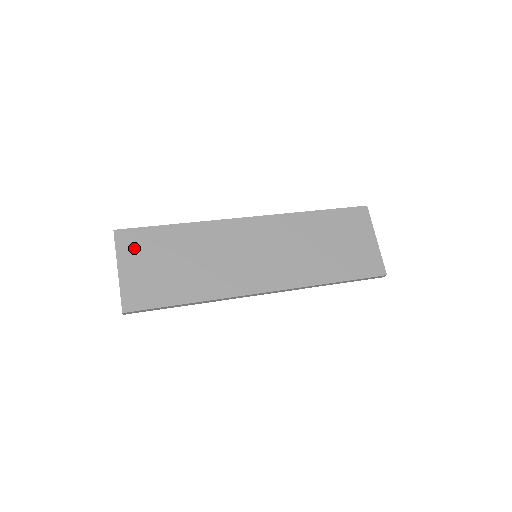
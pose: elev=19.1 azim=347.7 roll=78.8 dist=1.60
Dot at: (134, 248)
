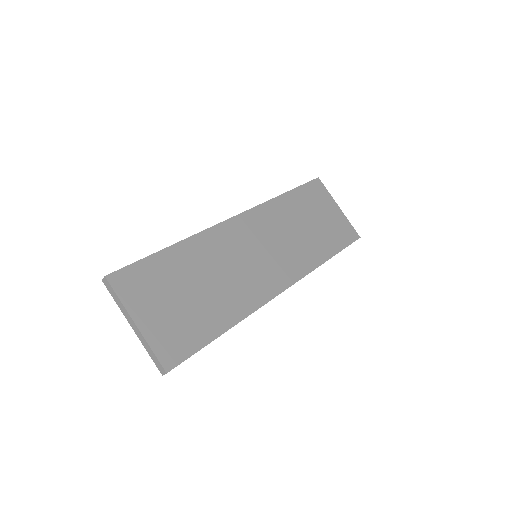
Dot at: (140, 290)
